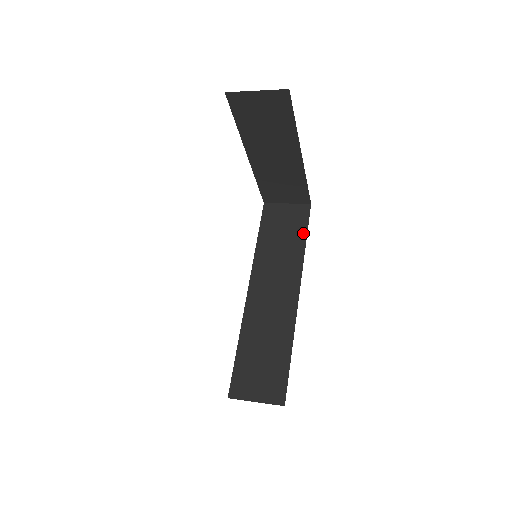
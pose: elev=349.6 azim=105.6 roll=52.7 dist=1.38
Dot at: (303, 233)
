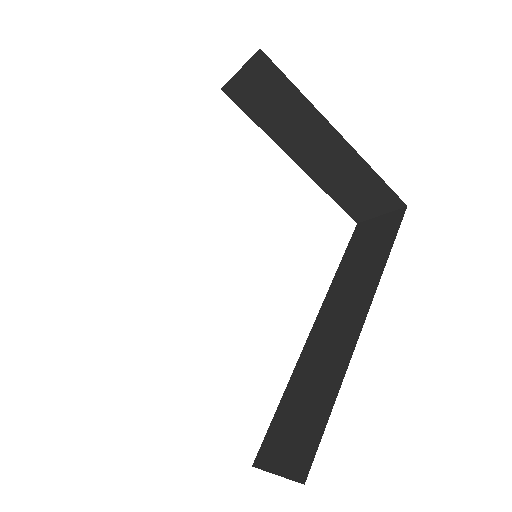
Dot at: (389, 243)
